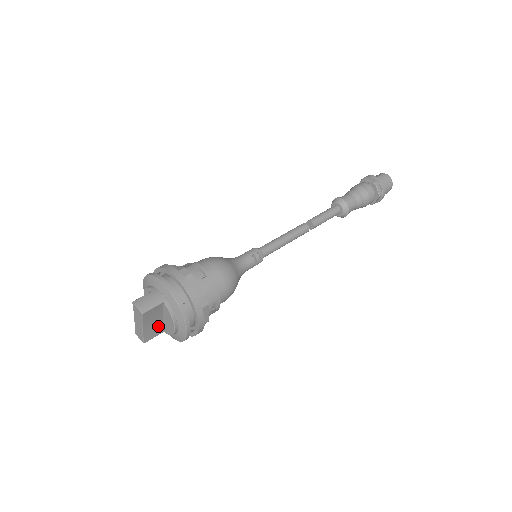
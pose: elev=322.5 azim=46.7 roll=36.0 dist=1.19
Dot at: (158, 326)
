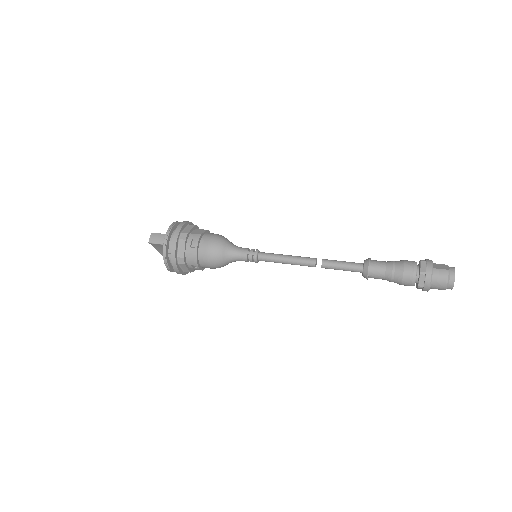
Dot at: occluded
